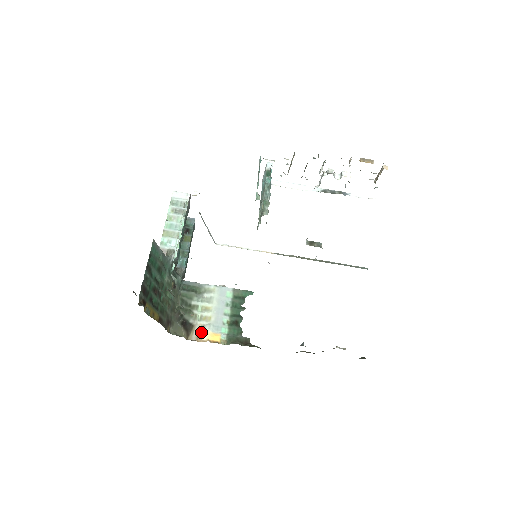
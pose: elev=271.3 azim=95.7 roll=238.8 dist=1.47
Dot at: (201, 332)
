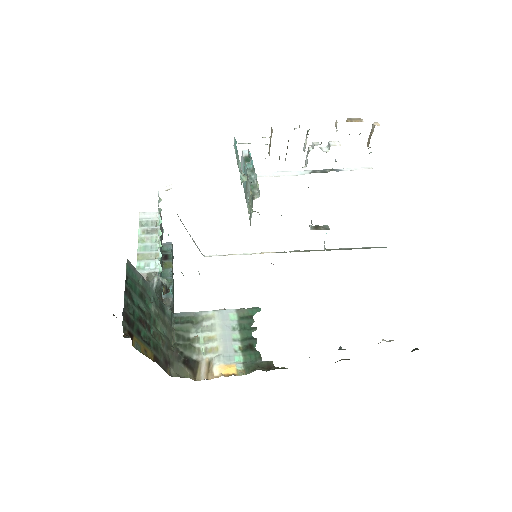
Dot at: (210, 367)
